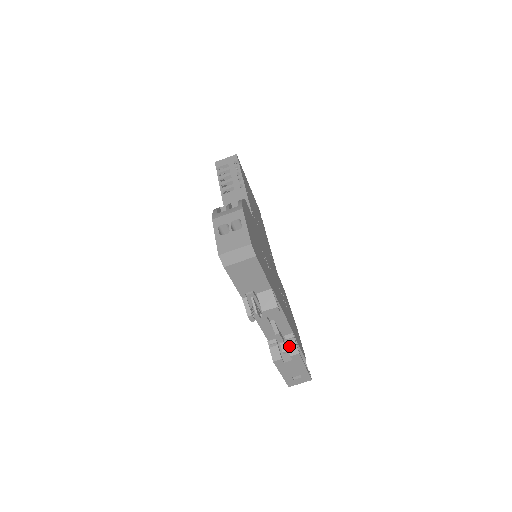
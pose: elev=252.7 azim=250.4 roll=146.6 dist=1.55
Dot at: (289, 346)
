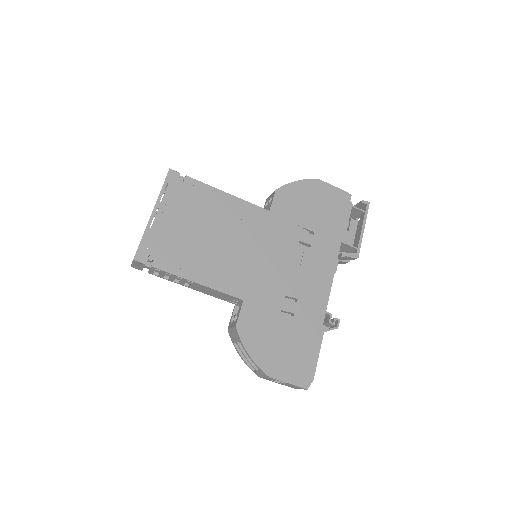
Dot at: (347, 259)
